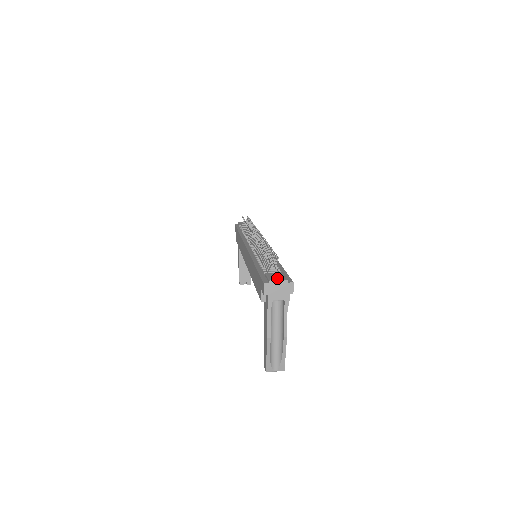
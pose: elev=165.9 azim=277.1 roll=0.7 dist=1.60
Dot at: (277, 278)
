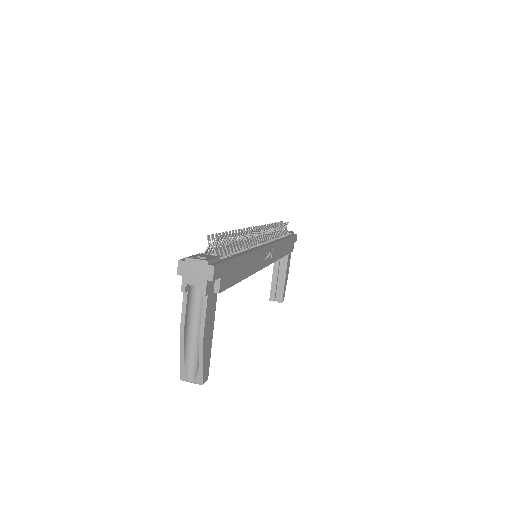
Dot at: occluded
